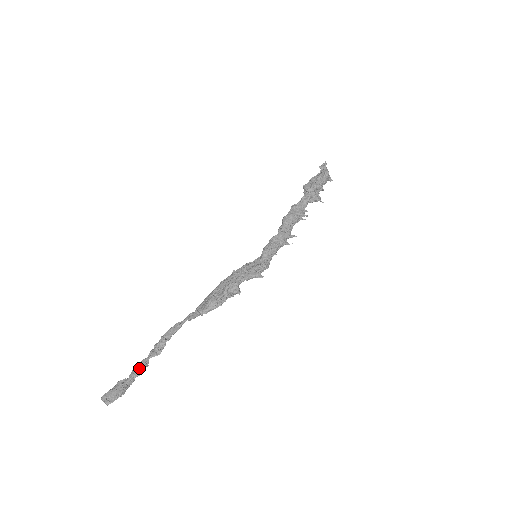
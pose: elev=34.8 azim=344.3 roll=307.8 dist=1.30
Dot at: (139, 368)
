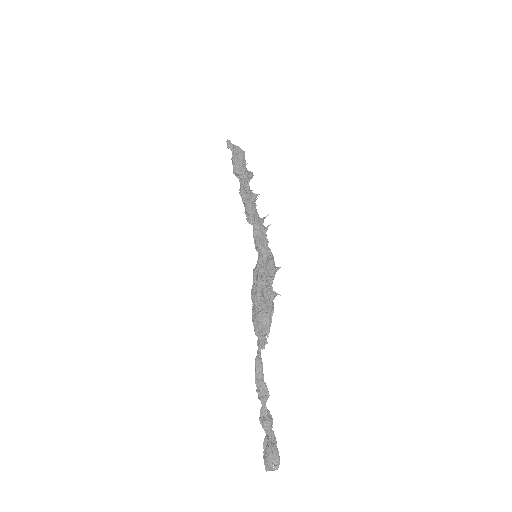
Dot at: (268, 420)
